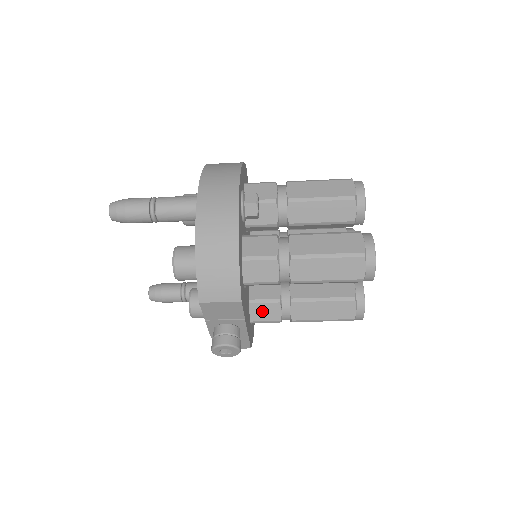
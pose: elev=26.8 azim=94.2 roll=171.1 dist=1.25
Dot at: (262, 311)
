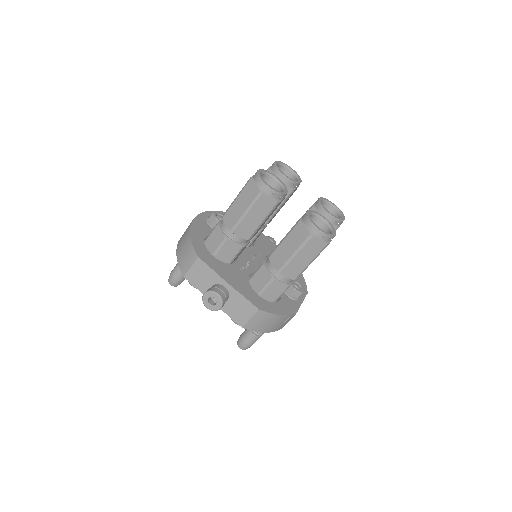
Dot at: (259, 280)
